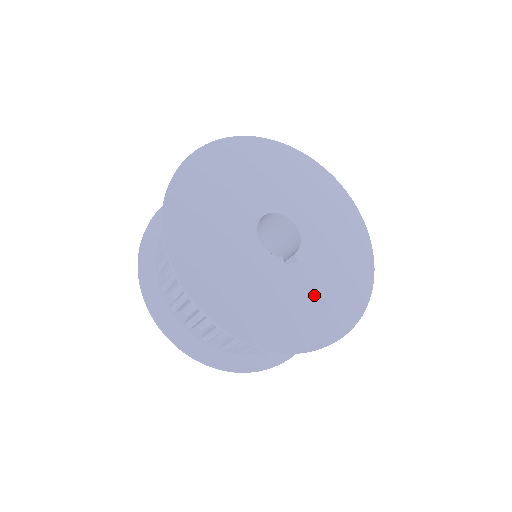
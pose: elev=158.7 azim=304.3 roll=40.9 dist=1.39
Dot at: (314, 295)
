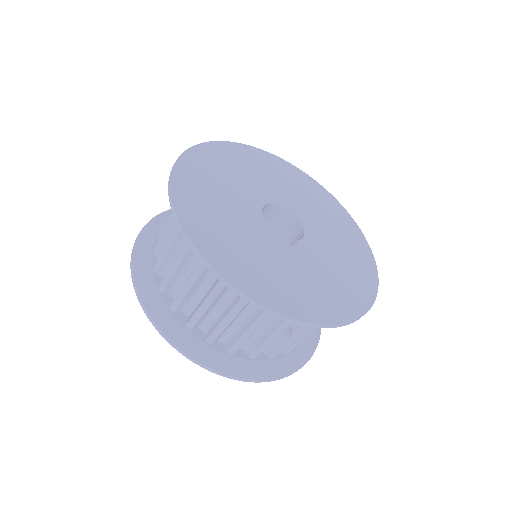
Dot at: (315, 278)
